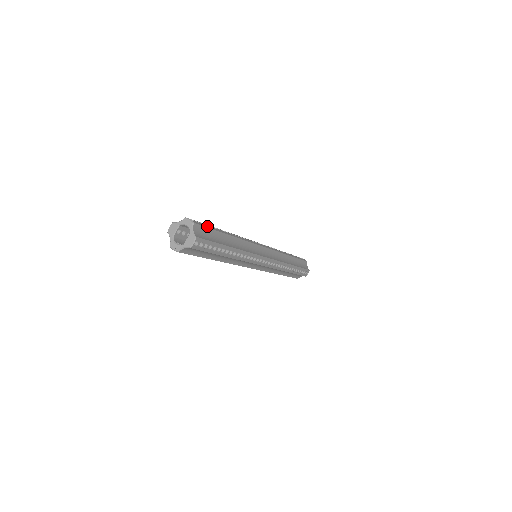
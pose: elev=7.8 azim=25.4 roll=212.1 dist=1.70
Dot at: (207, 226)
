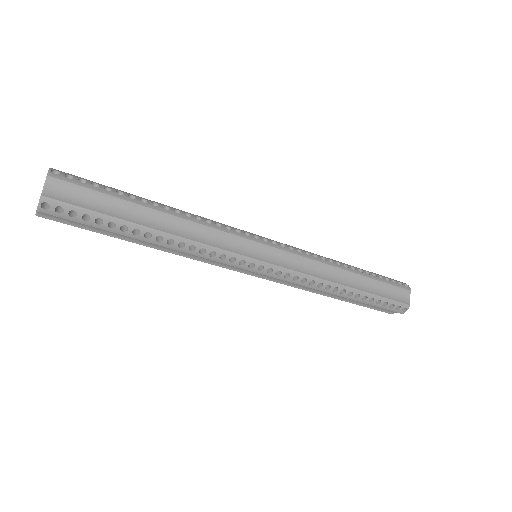
Dot at: (91, 186)
